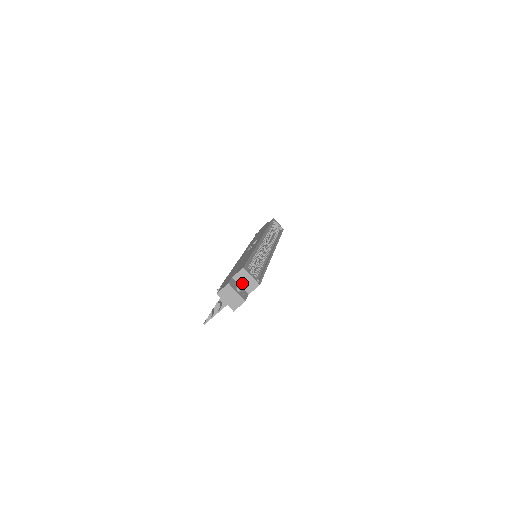
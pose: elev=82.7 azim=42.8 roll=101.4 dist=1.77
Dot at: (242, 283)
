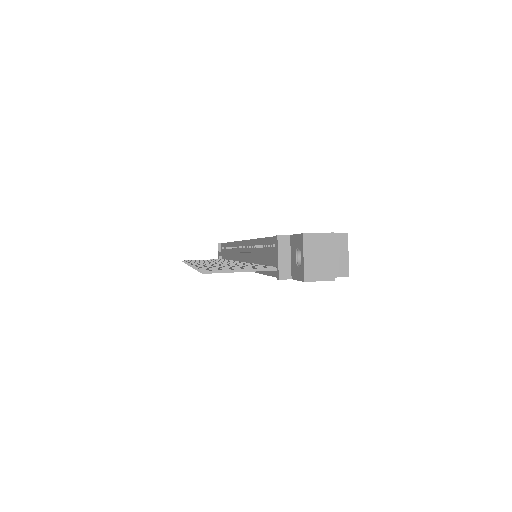
Dot at: occluded
